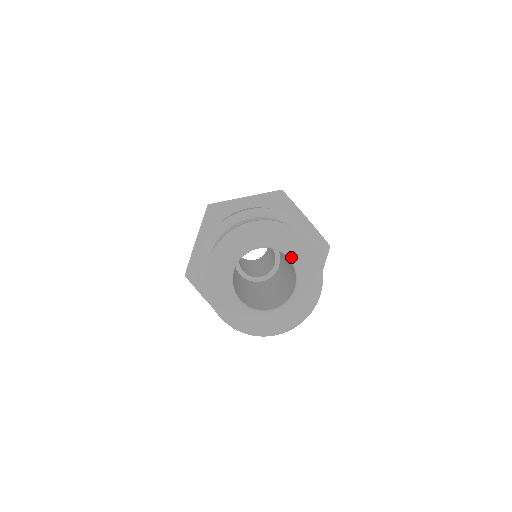
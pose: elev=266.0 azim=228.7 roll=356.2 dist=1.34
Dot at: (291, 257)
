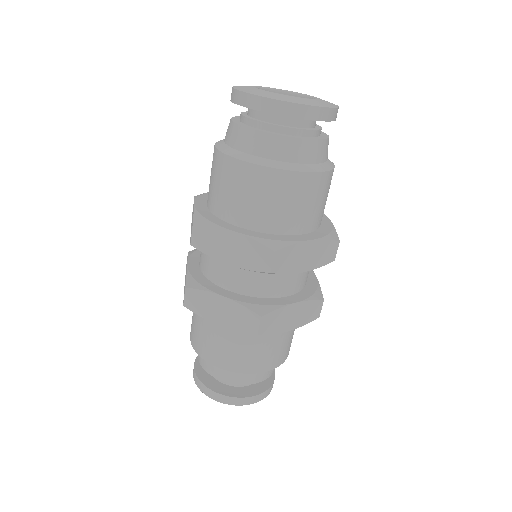
Dot at: occluded
